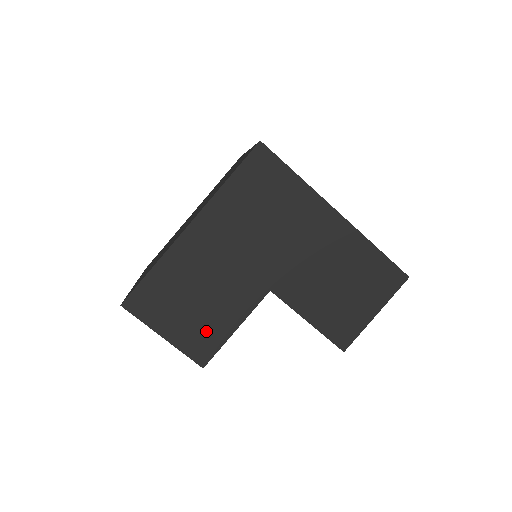
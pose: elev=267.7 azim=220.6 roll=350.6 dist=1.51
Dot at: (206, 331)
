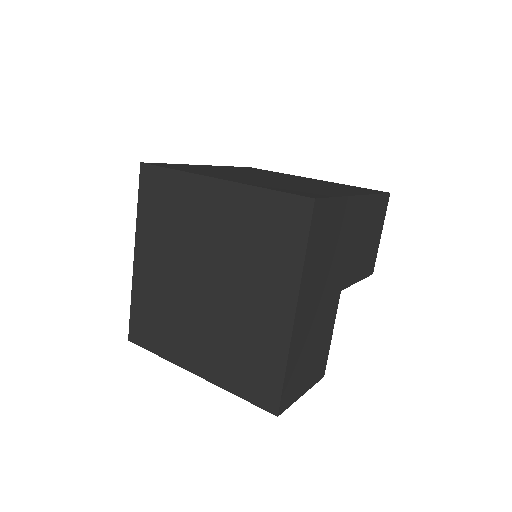
Dot at: (320, 358)
